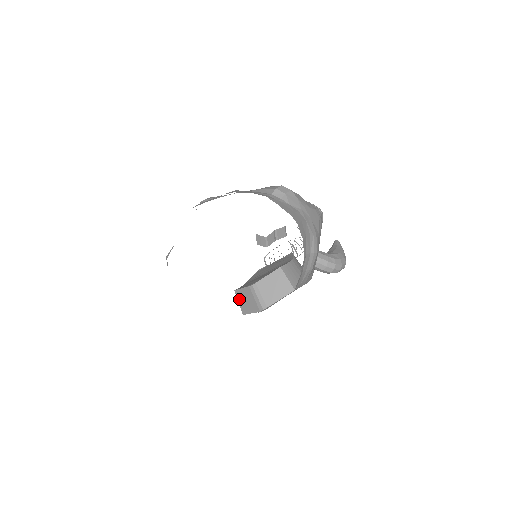
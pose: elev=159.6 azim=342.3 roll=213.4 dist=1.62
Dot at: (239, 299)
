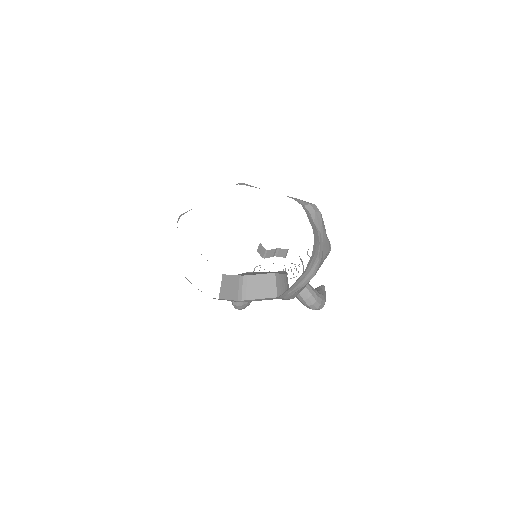
Dot at: (223, 283)
